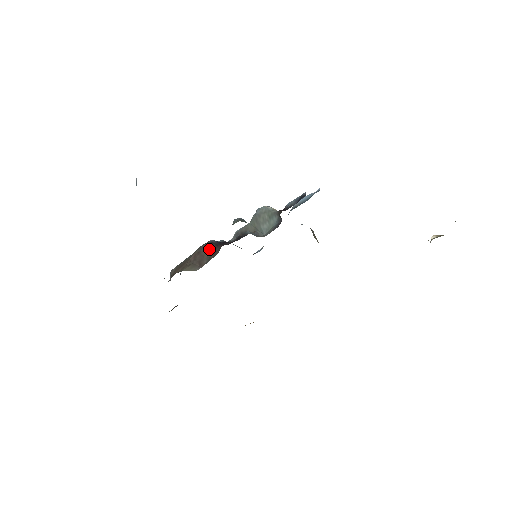
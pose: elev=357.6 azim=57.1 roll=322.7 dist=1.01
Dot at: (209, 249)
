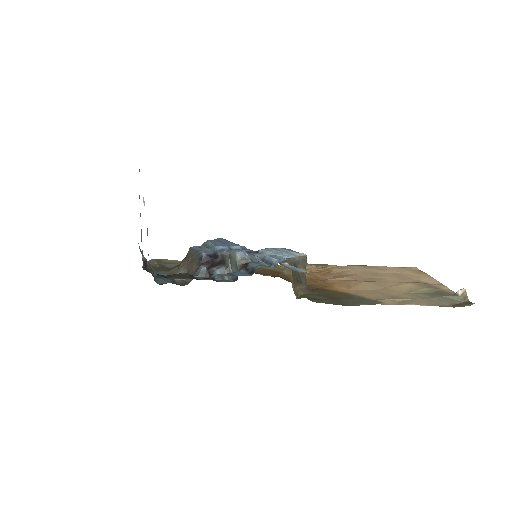
Dot at: (196, 264)
